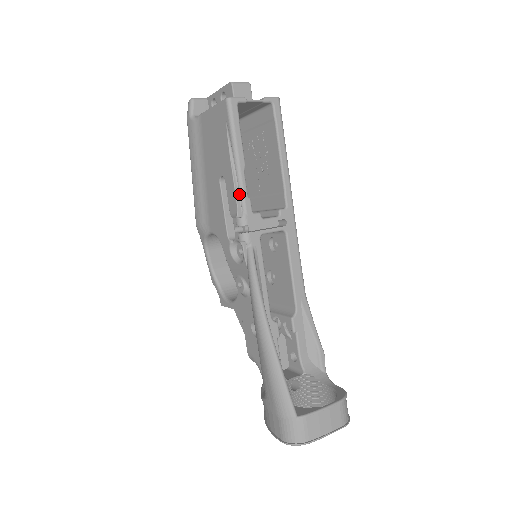
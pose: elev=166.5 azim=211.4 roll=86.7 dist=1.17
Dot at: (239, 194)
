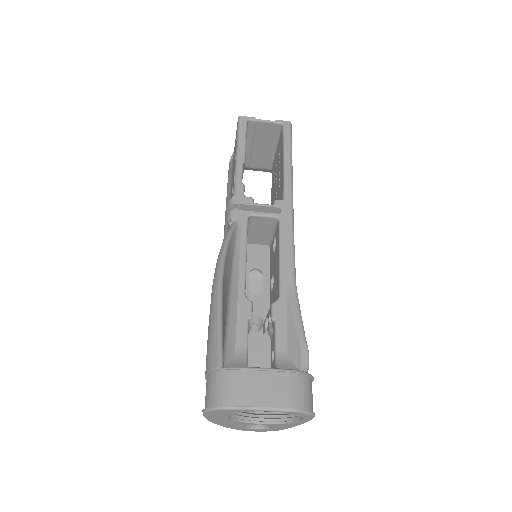
Dot at: occluded
